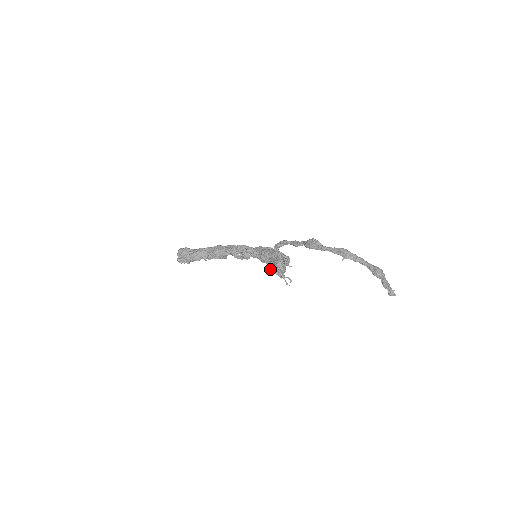
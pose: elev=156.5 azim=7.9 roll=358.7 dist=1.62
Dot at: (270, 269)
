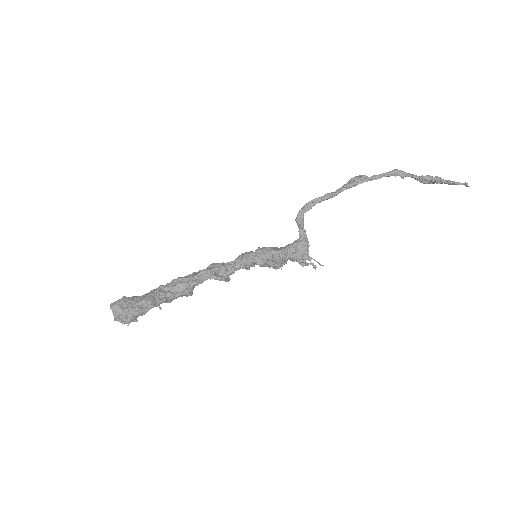
Dot at: (295, 253)
